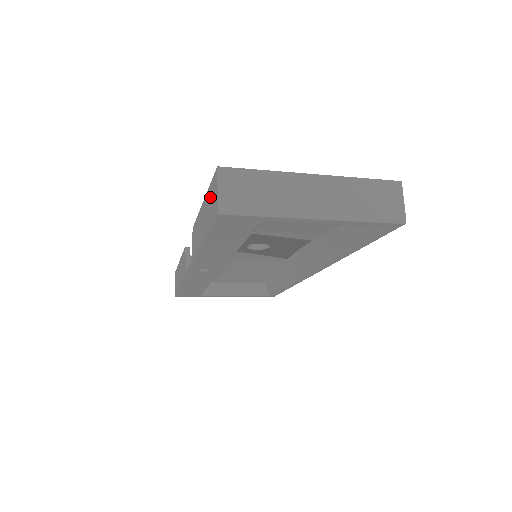
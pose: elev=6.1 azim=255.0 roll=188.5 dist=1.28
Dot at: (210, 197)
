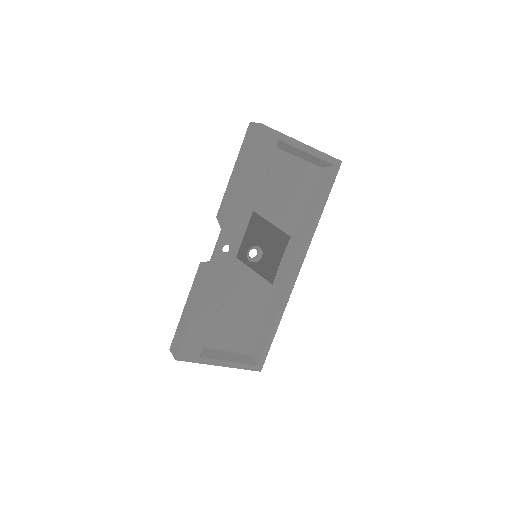
Dot at: (245, 143)
